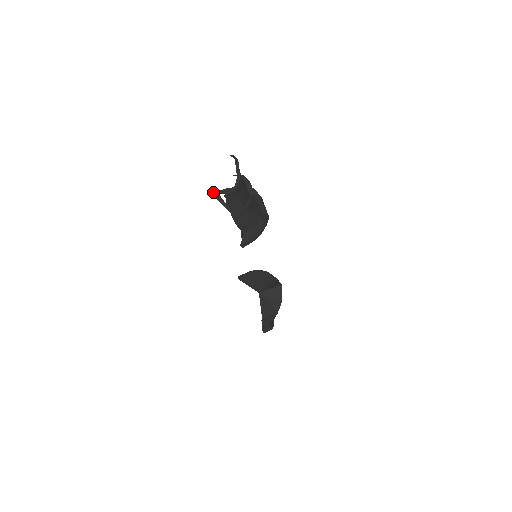
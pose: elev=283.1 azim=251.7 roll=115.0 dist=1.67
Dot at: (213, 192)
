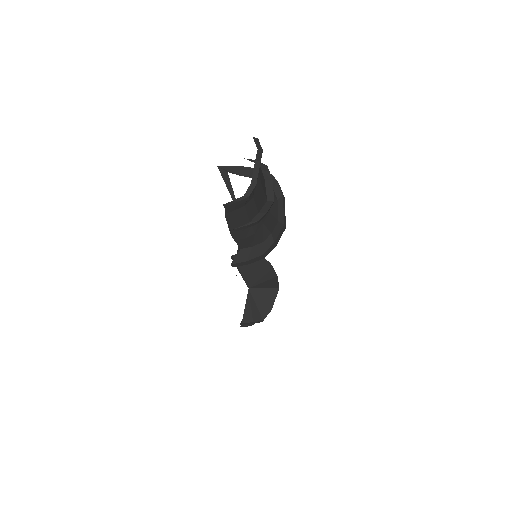
Dot at: (221, 166)
